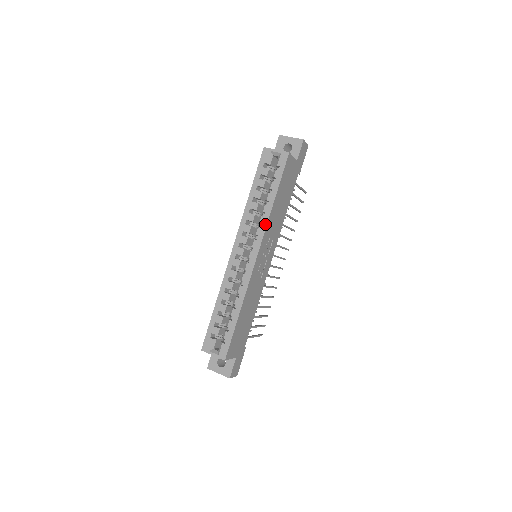
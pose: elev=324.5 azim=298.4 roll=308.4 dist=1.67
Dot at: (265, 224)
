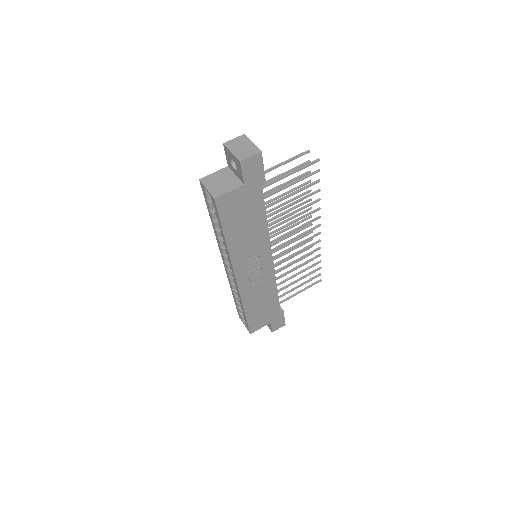
Dot at: (229, 257)
